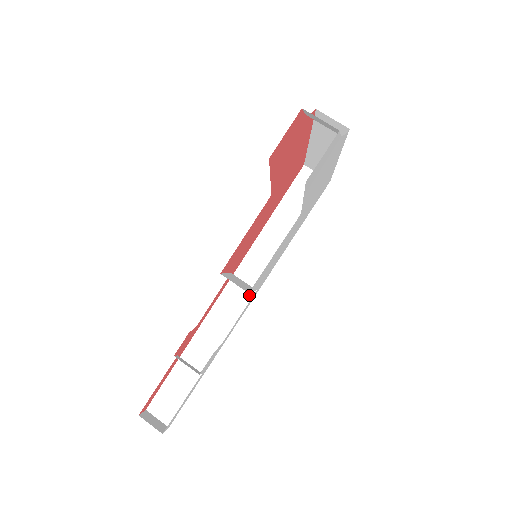
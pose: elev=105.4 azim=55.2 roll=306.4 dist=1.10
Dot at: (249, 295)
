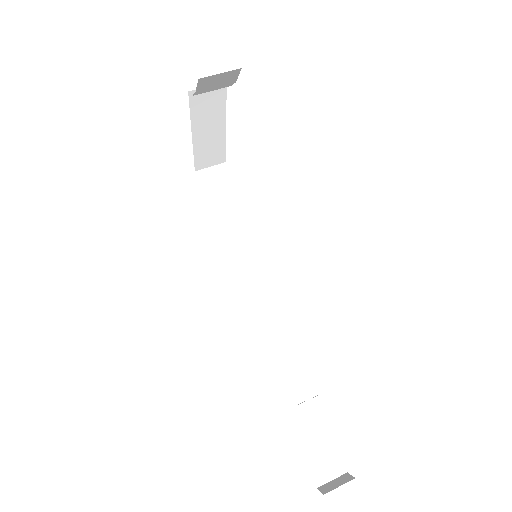
Dot at: (274, 301)
